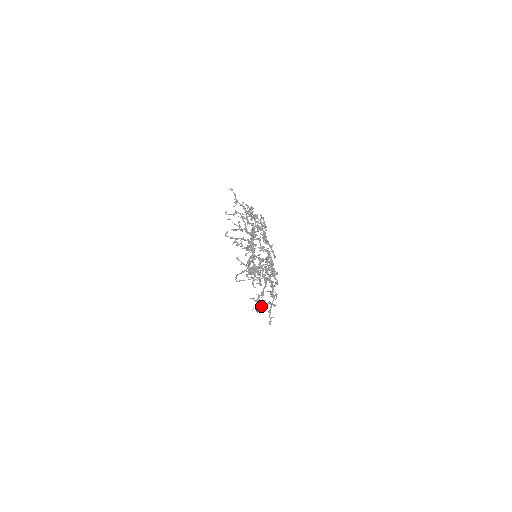
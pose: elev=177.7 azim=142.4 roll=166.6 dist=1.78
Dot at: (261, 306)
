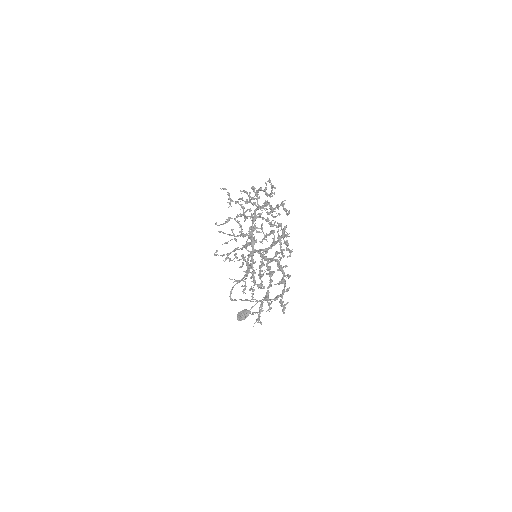
Dot at: occluded
